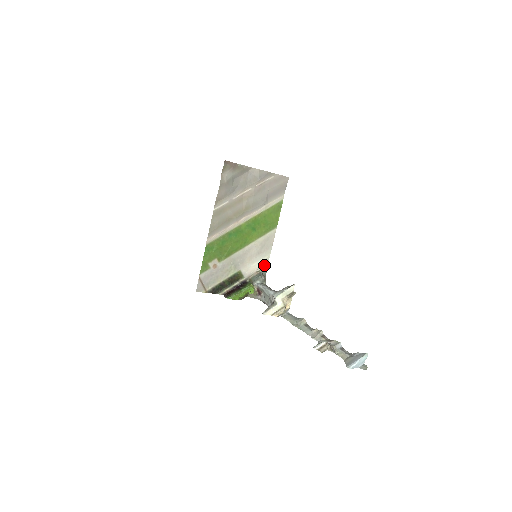
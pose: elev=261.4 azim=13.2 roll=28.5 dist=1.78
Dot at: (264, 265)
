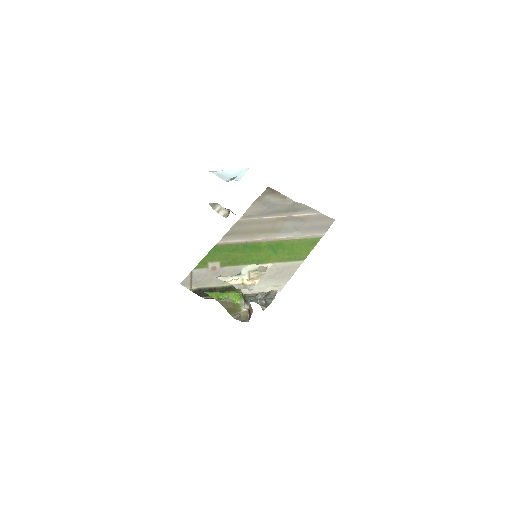
Dot at: occluded
